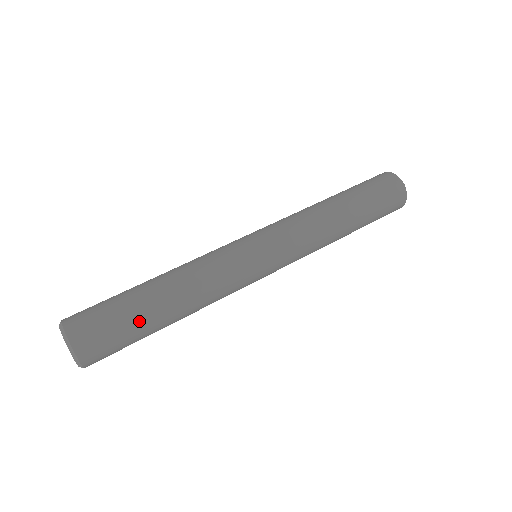
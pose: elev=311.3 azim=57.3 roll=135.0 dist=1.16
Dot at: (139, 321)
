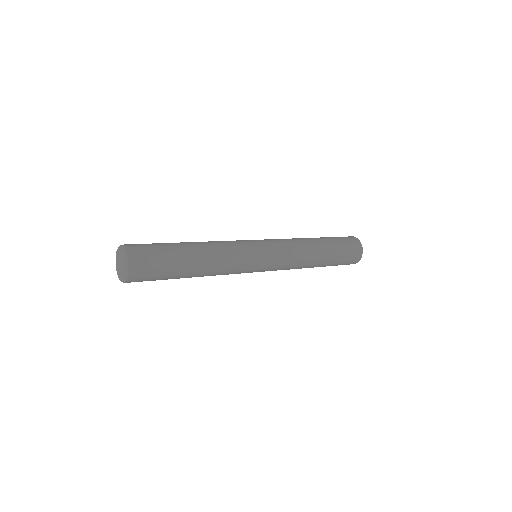
Dot at: (171, 246)
